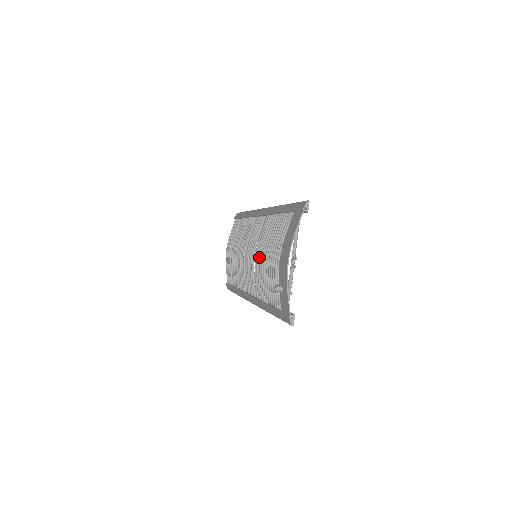
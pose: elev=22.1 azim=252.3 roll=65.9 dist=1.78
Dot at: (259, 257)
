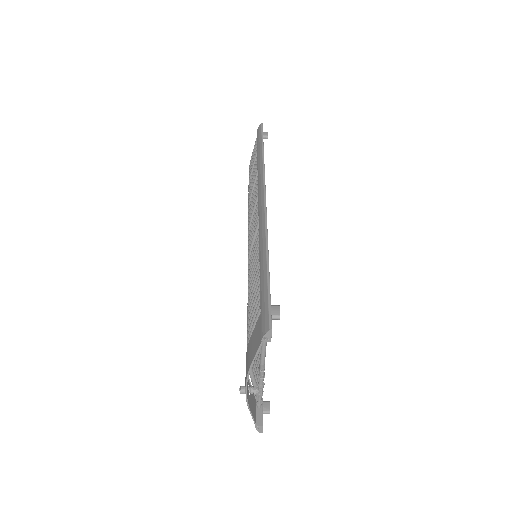
Dot at: occluded
